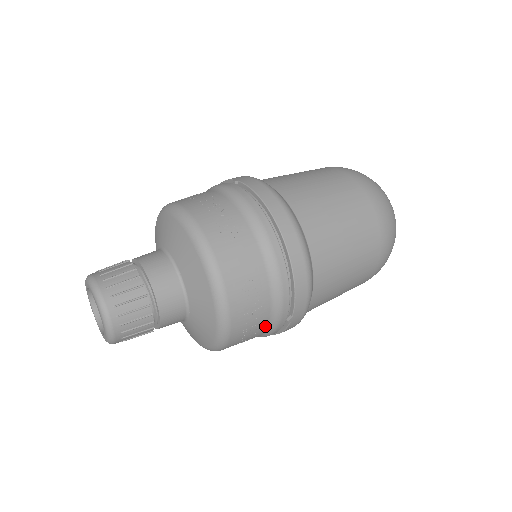
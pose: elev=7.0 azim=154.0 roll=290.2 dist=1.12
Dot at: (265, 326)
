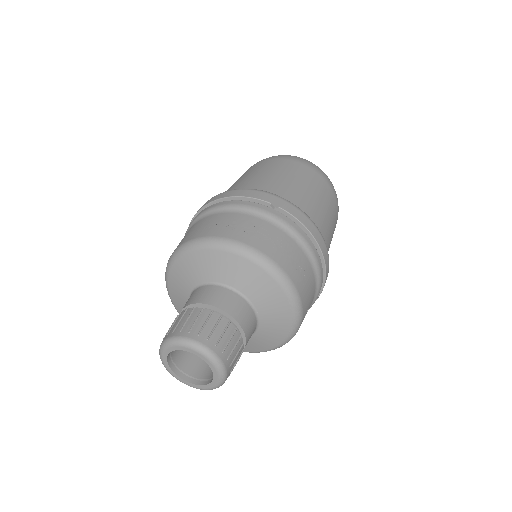
Dot at: occluded
